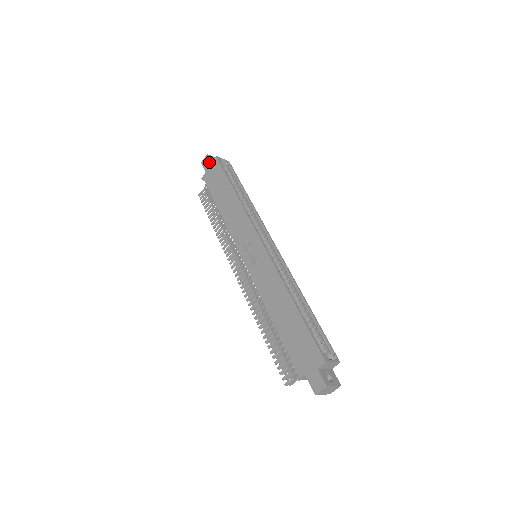
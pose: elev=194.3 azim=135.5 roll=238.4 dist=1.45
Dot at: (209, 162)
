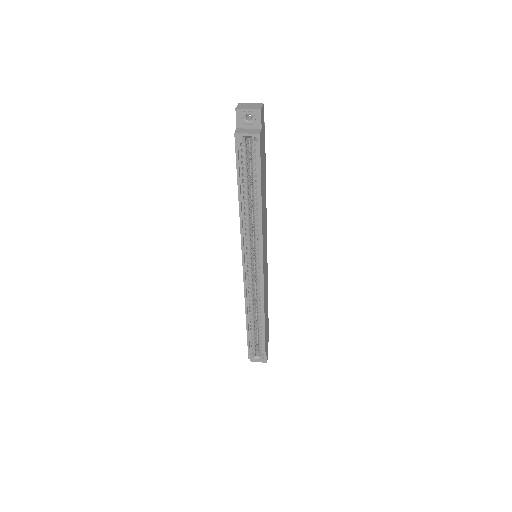
Dot at: (236, 123)
